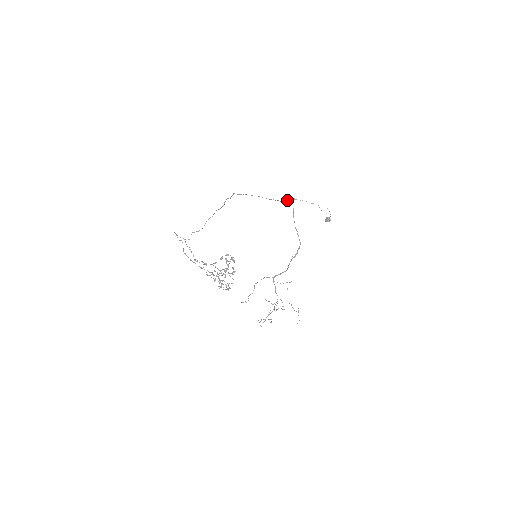
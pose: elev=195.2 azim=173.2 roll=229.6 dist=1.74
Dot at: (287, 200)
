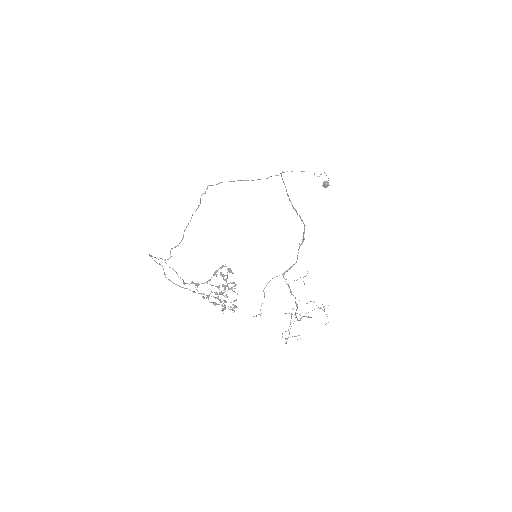
Dot at: occluded
